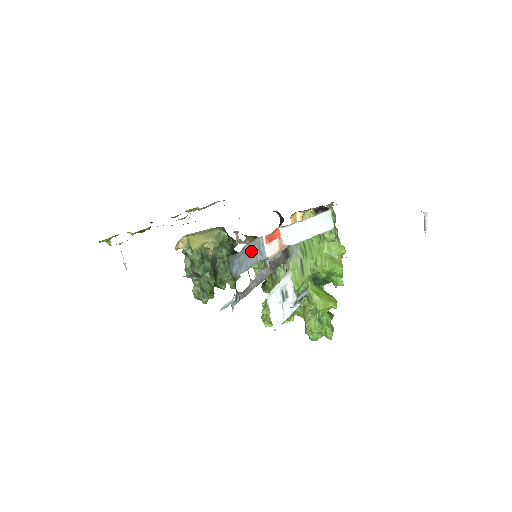
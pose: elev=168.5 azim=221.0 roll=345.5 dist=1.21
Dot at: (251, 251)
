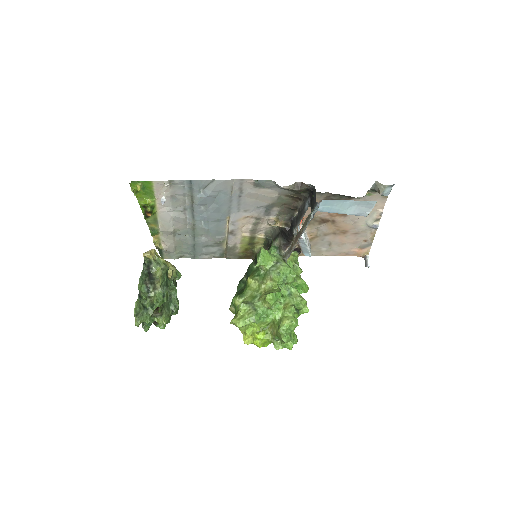
Dot at: (299, 215)
